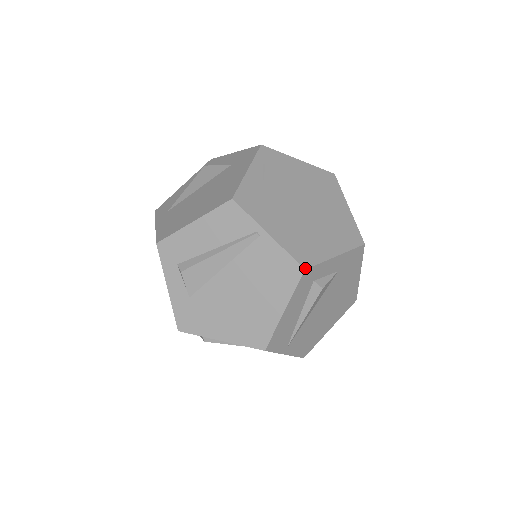
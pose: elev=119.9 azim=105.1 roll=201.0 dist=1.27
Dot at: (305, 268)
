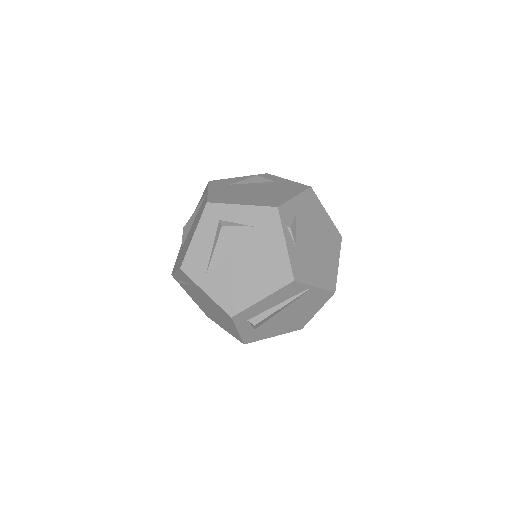
Dot at: occluded
